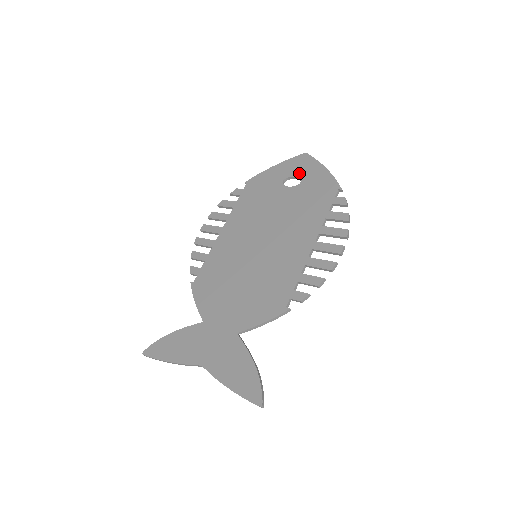
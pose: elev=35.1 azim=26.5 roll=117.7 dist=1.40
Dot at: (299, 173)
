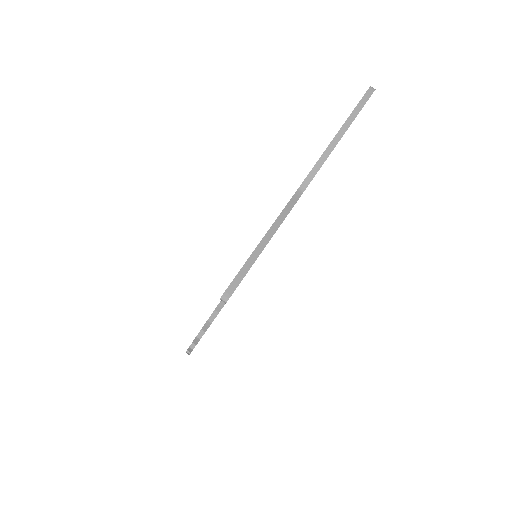
Dot at: occluded
